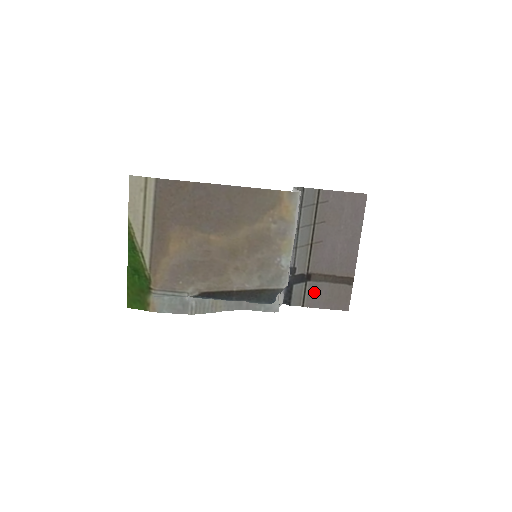
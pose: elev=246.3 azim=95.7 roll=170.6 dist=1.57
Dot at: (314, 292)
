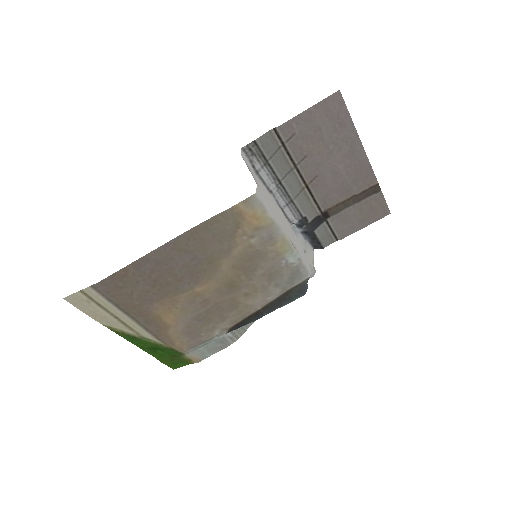
Dot at: (341, 223)
